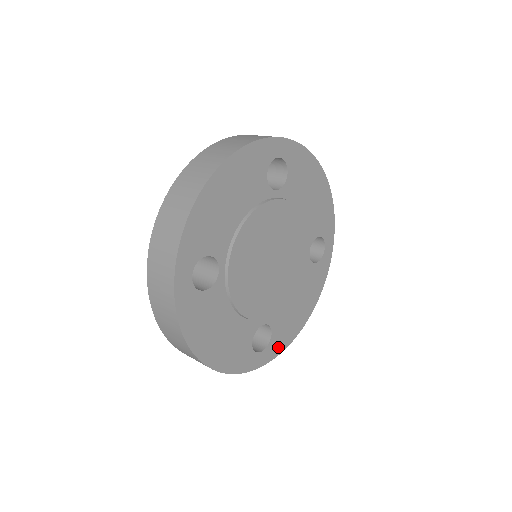
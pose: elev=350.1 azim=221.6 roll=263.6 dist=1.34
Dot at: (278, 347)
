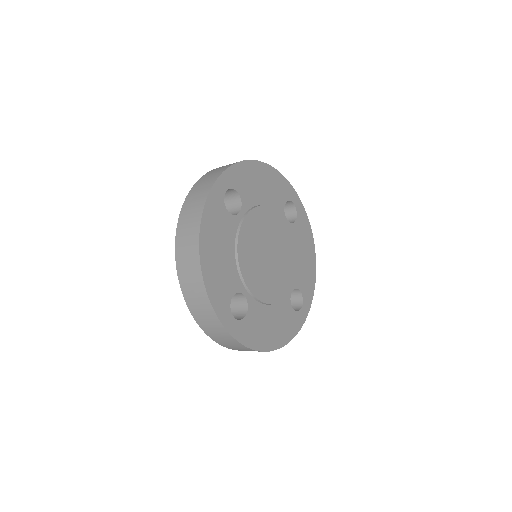
Dot at: (309, 293)
